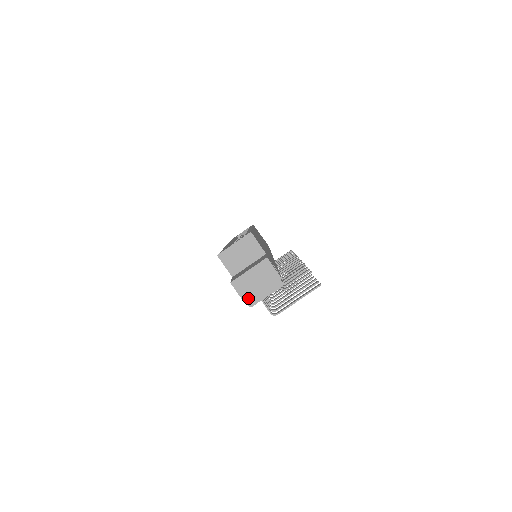
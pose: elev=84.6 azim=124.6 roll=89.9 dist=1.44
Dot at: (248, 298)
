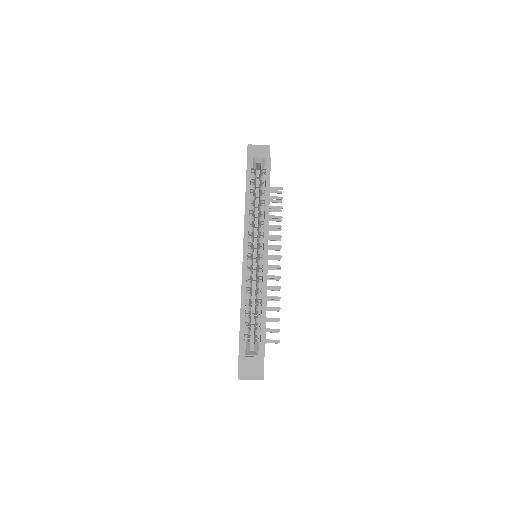
Dot at: occluded
